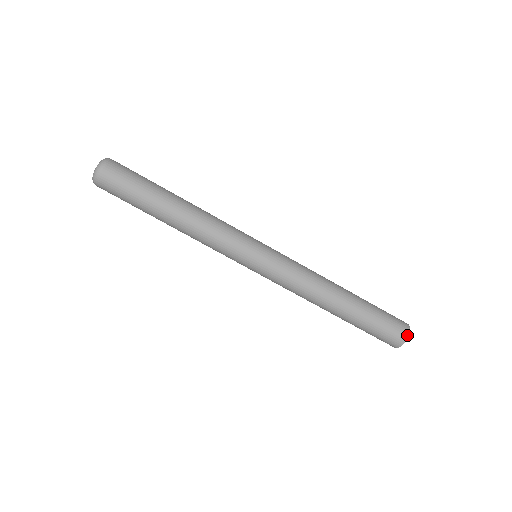
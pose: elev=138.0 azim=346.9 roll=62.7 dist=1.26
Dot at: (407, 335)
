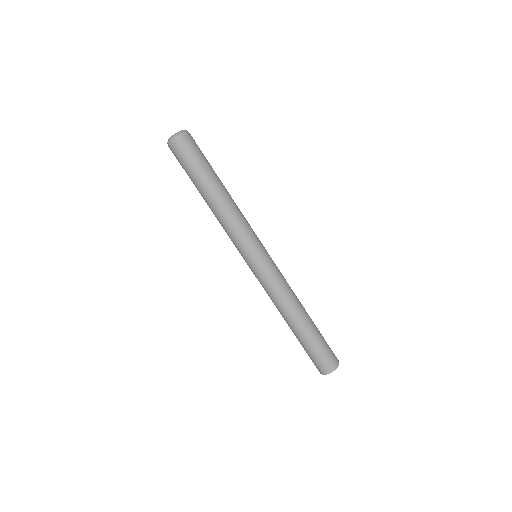
Dot at: (329, 372)
